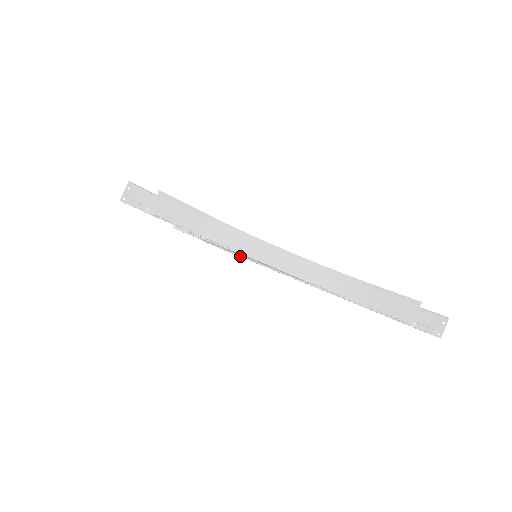
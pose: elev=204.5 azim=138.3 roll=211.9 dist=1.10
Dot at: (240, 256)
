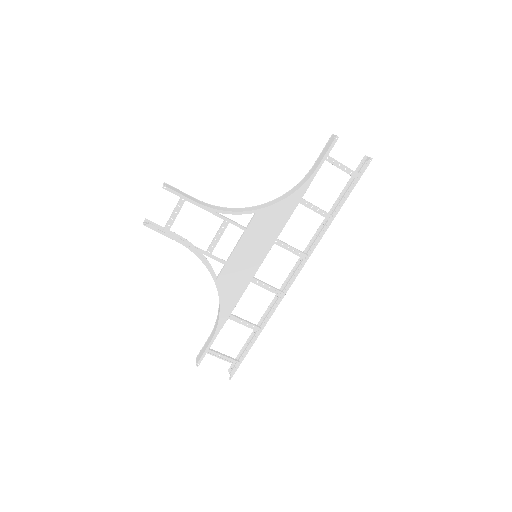
Dot at: (259, 329)
